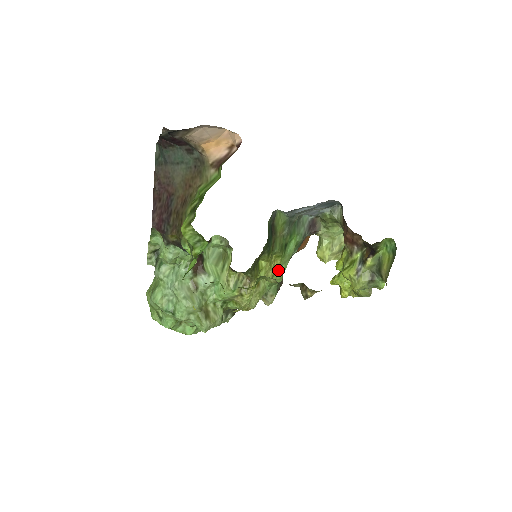
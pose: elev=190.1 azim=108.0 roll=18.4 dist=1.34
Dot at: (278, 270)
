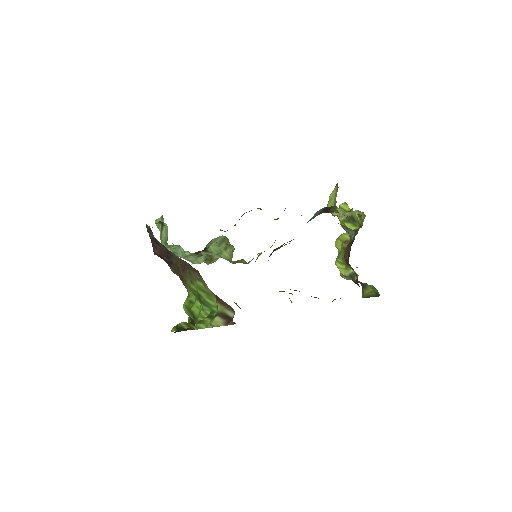
Dot at: occluded
